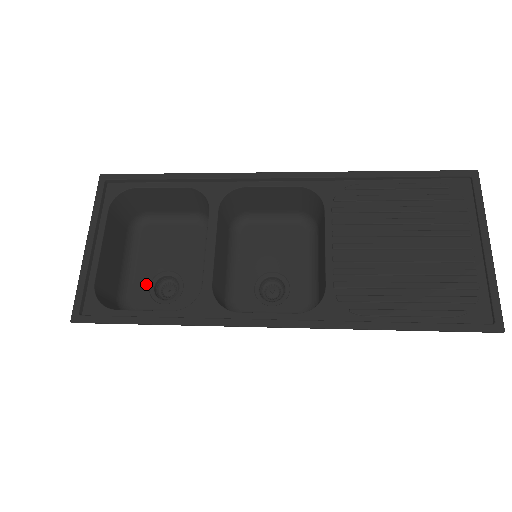
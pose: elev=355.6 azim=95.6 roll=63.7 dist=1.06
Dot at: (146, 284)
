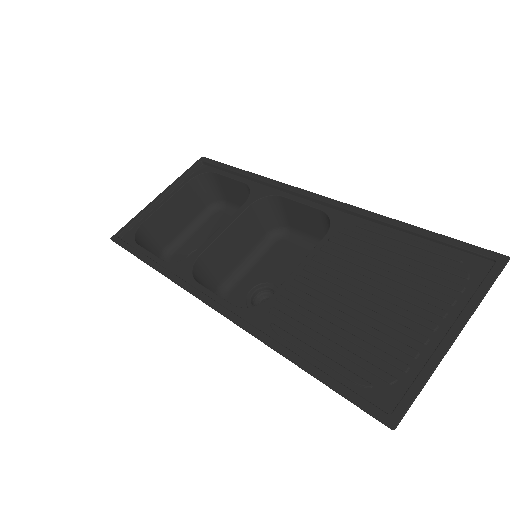
Dot at: (189, 251)
